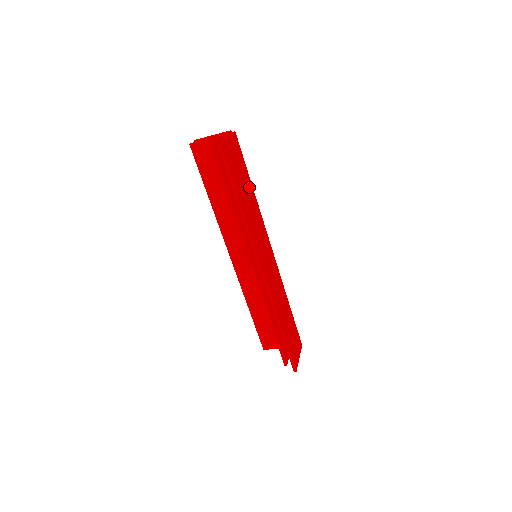
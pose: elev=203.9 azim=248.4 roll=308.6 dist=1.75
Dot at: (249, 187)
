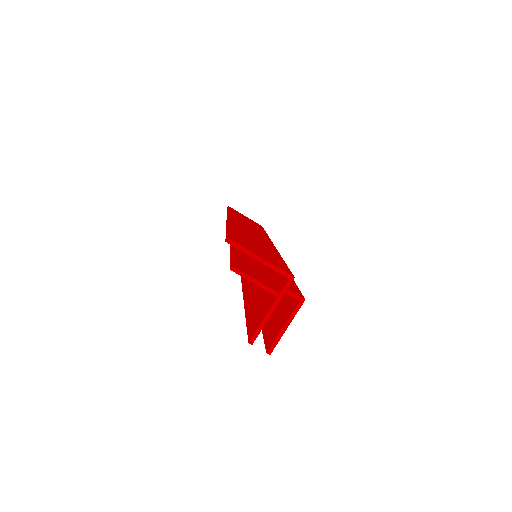
Dot at: occluded
